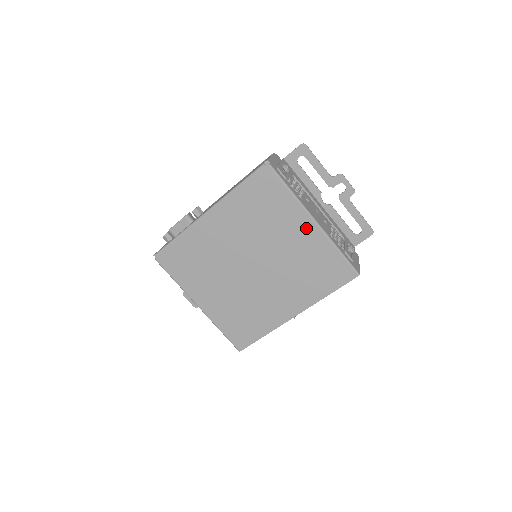
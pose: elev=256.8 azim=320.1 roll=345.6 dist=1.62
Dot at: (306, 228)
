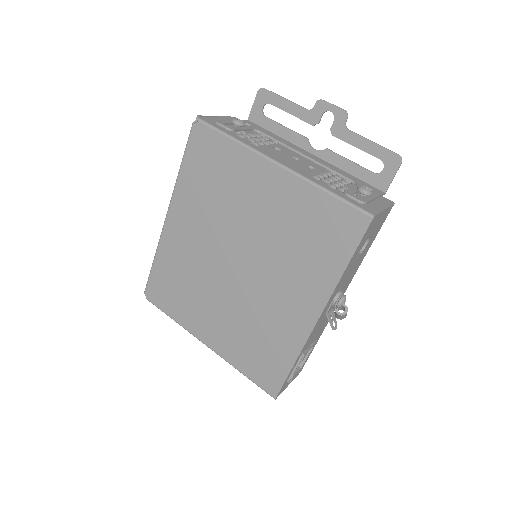
Dot at: (272, 180)
